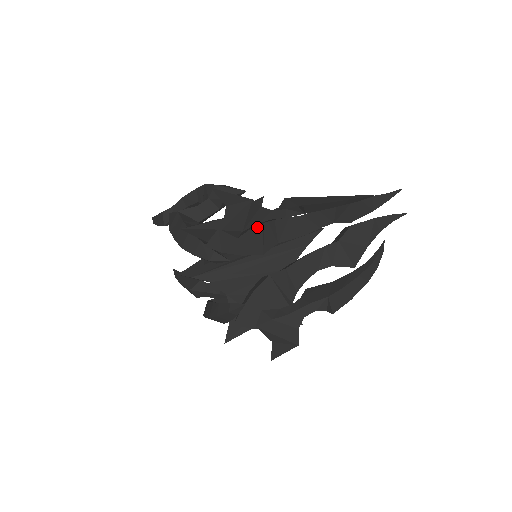
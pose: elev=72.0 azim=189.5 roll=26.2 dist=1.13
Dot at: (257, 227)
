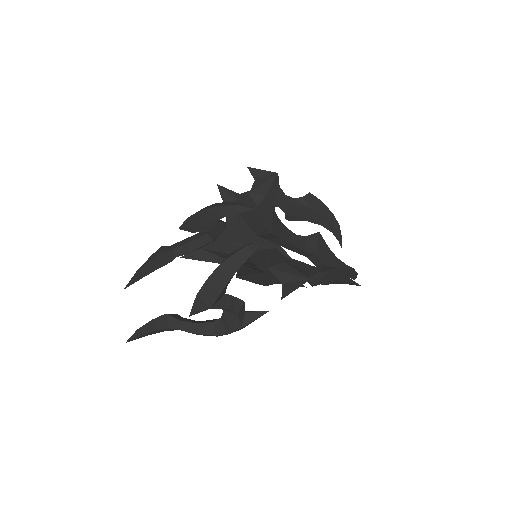
Dot at: (270, 211)
